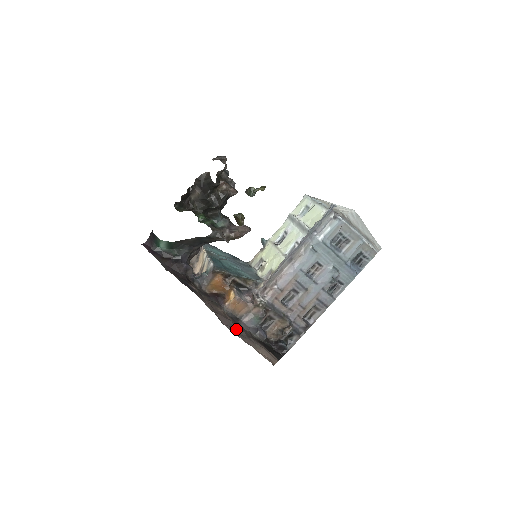
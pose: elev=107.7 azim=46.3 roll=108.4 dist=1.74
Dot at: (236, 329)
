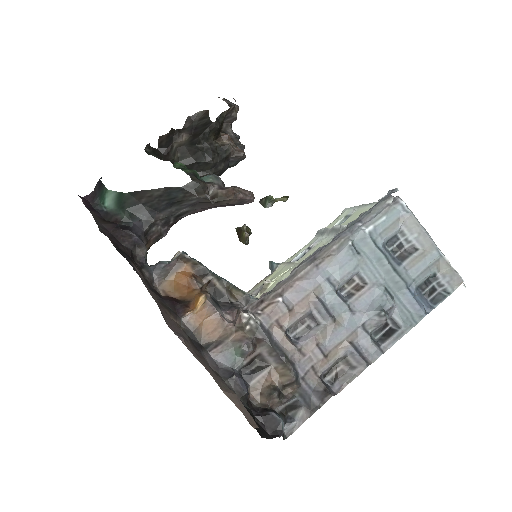
Dot at: (191, 346)
